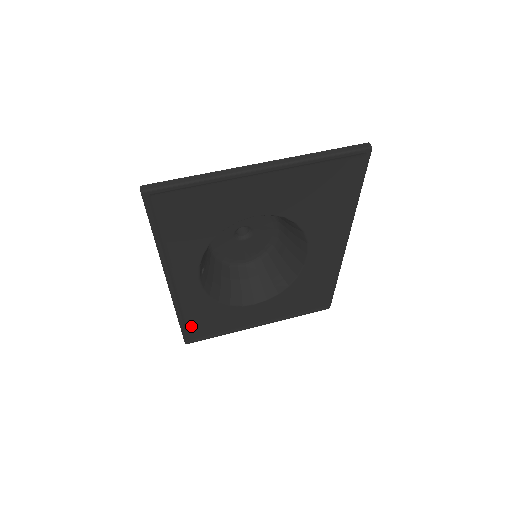
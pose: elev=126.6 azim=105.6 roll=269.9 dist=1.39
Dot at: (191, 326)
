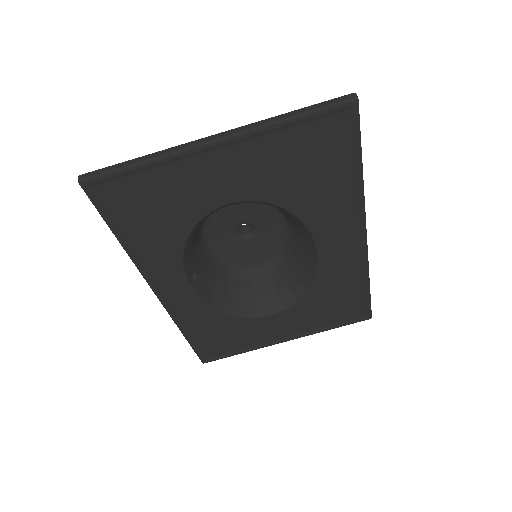
Dot at: (202, 342)
